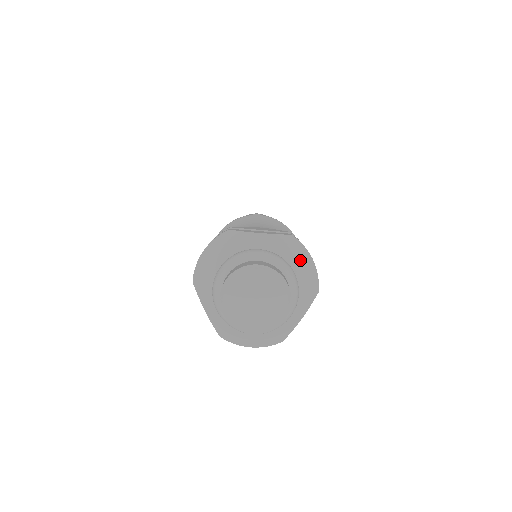
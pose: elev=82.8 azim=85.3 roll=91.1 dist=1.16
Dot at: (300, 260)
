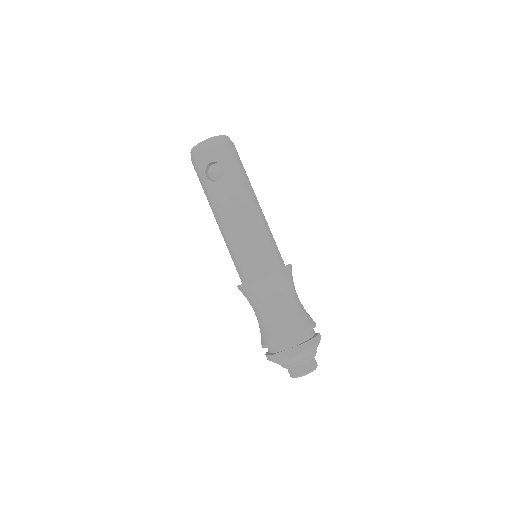
Dot at: (311, 350)
